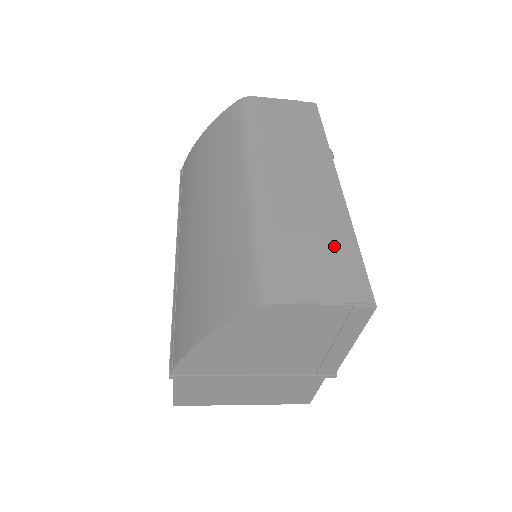
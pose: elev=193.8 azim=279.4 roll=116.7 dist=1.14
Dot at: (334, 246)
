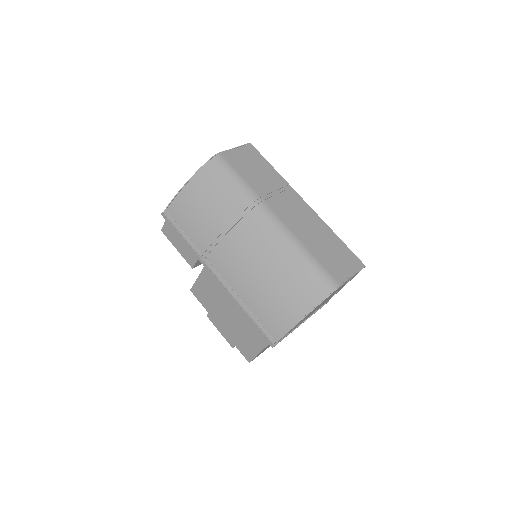
Dot at: (333, 244)
